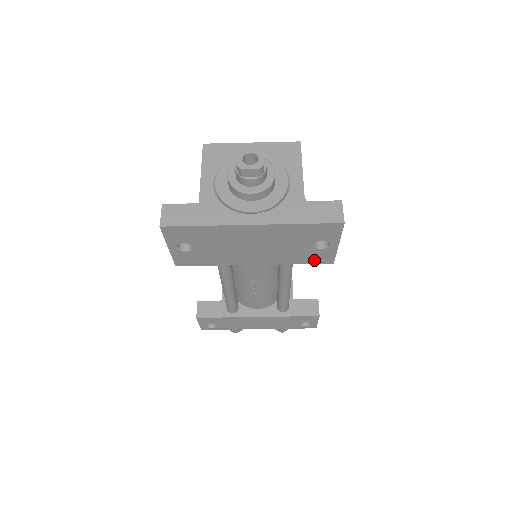
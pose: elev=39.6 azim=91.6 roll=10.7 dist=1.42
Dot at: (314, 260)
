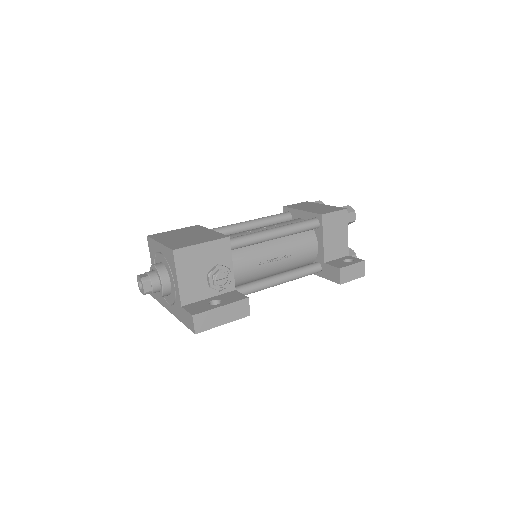
Dot at: occluded
